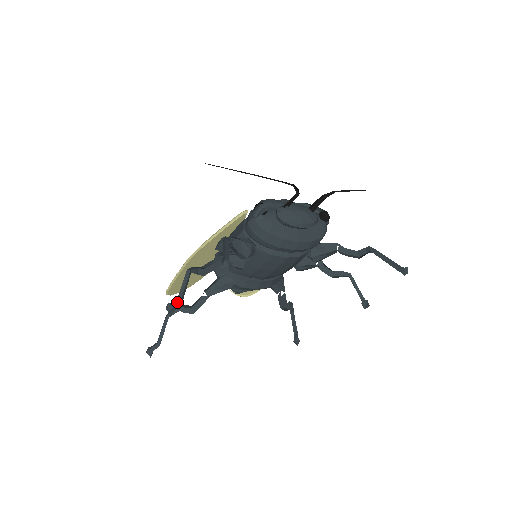
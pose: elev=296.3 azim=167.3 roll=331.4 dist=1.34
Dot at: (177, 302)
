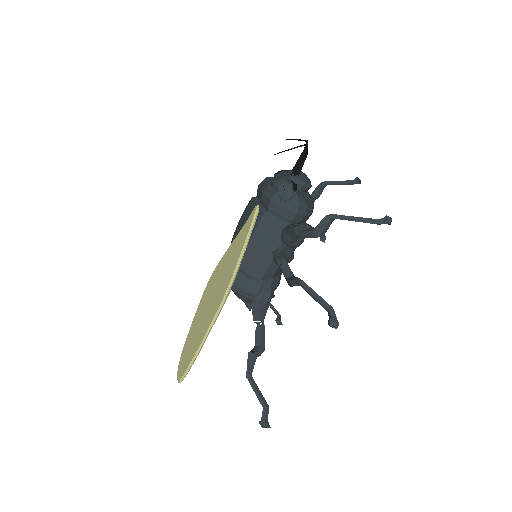
Dot at: (333, 311)
